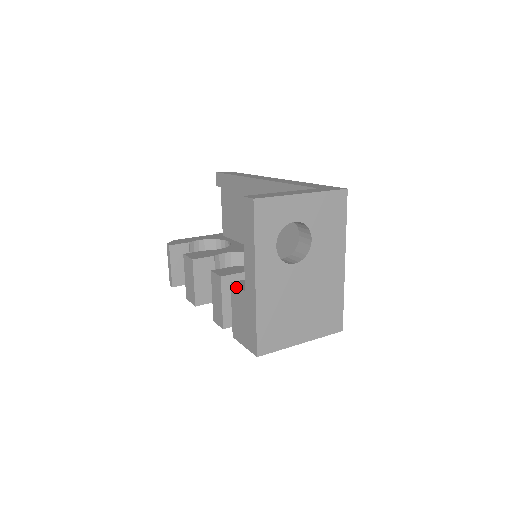
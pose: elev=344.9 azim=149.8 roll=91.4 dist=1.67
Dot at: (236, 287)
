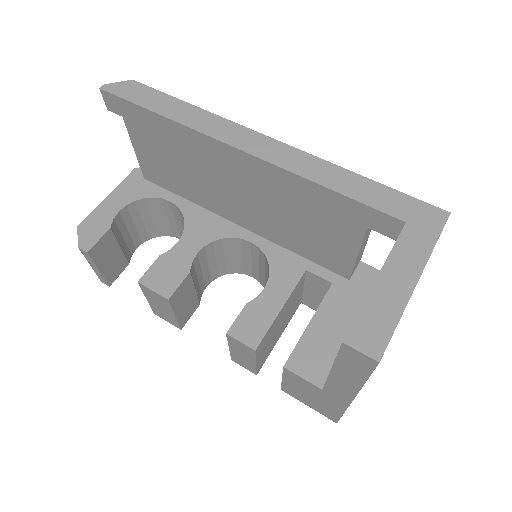
Dot at: (299, 377)
